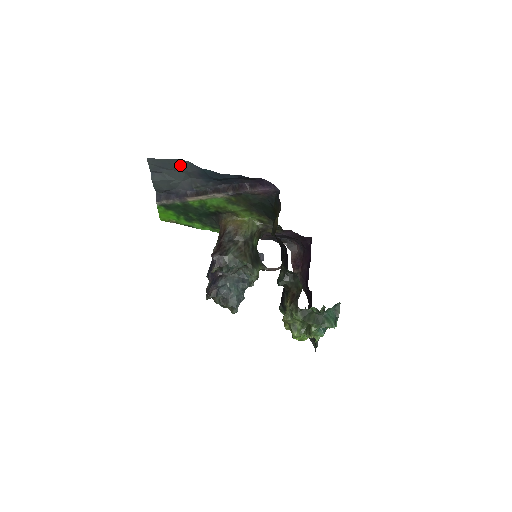
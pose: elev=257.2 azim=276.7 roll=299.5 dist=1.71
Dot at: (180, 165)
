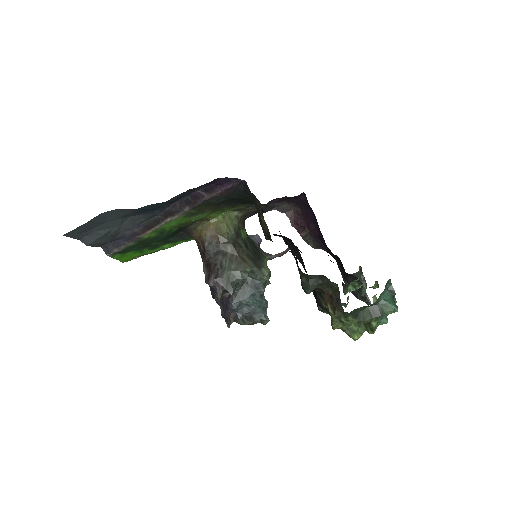
Dot at: (107, 216)
